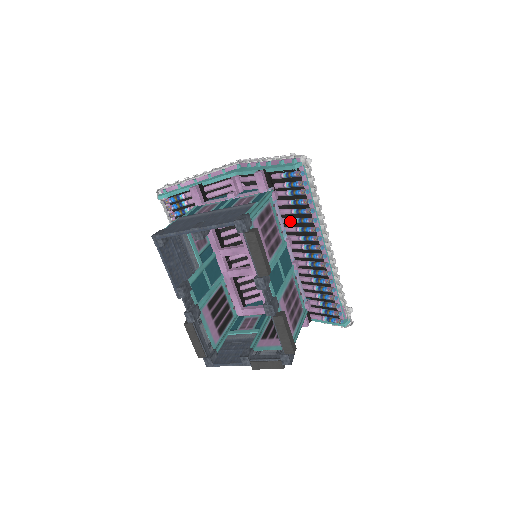
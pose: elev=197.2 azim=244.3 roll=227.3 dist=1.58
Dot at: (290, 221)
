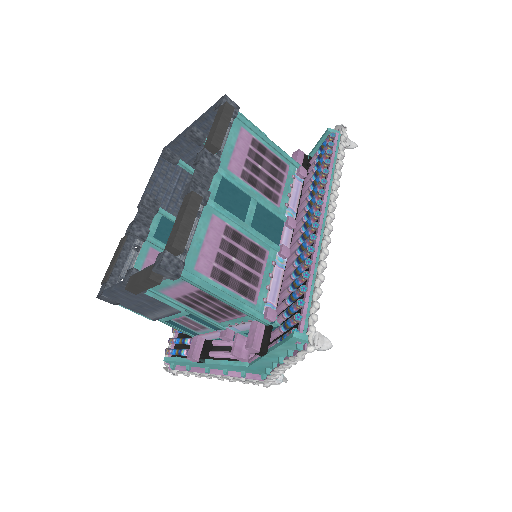
Dot at: (304, 200)
